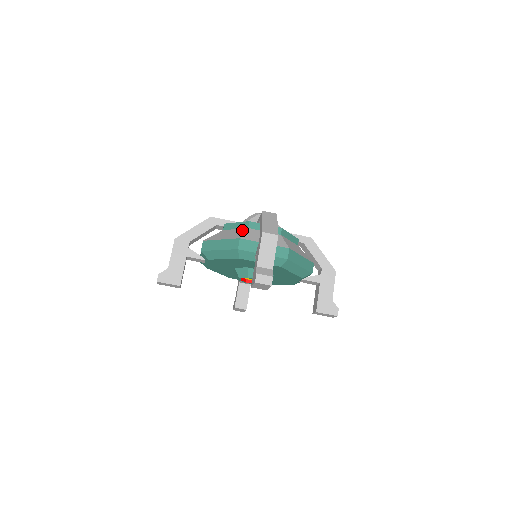
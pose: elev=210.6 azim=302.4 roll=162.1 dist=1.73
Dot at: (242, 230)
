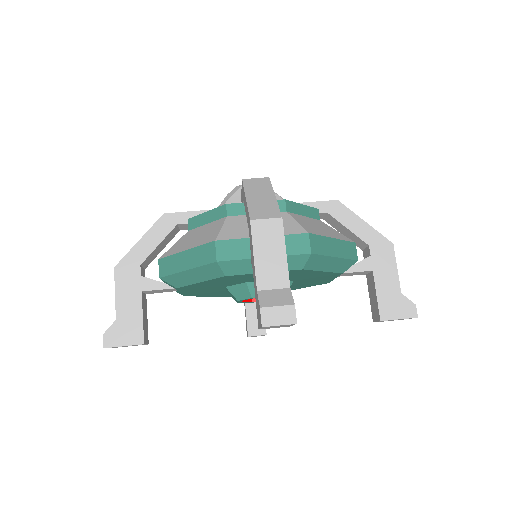
Dot at: (217, 223)
